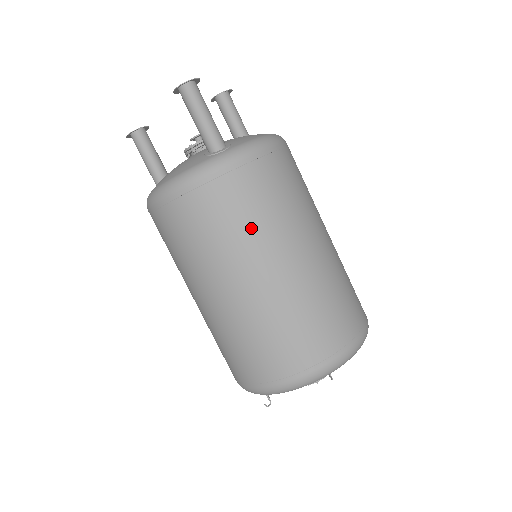
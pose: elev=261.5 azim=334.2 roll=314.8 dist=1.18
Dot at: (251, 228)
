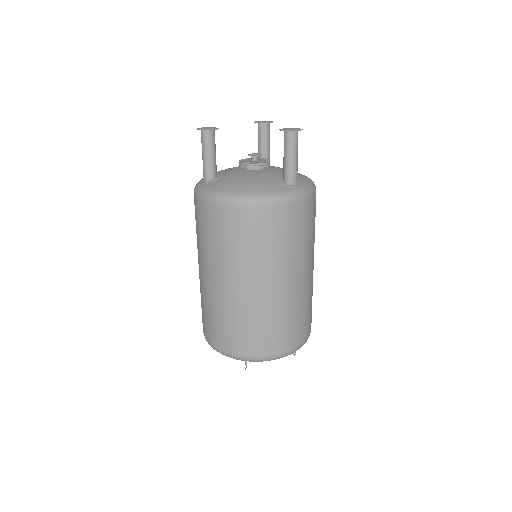
Dot at: (298, 247)
